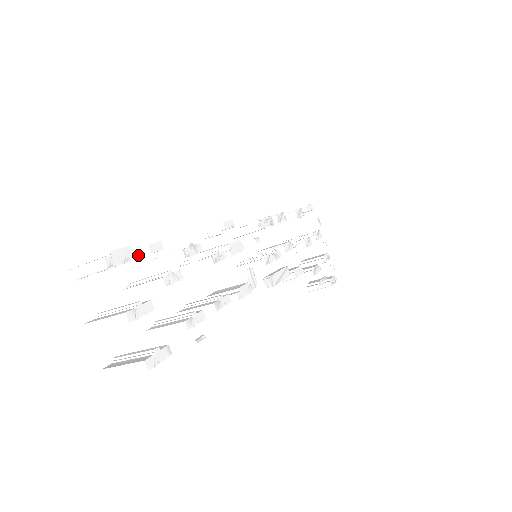
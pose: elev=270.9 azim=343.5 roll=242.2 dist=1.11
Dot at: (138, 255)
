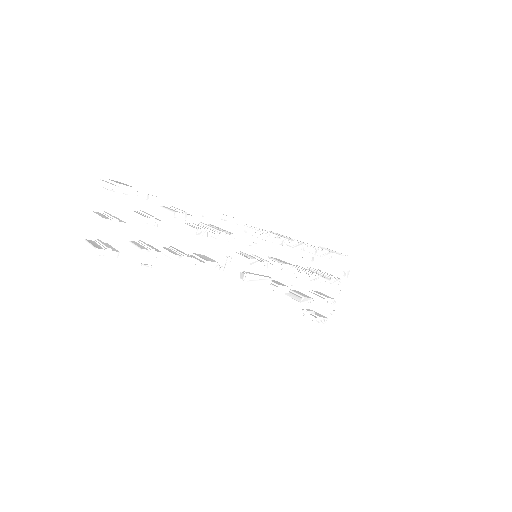
Dot at: occluded
